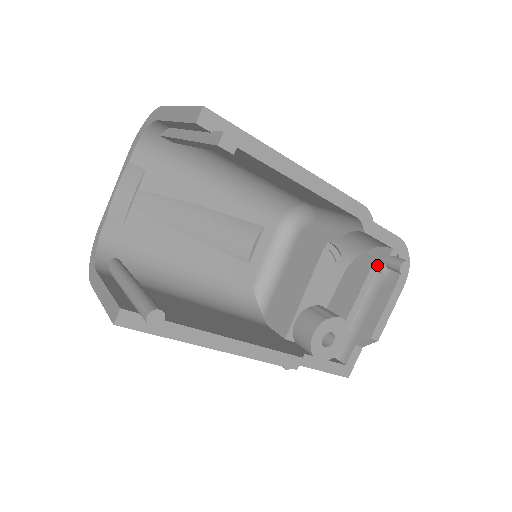
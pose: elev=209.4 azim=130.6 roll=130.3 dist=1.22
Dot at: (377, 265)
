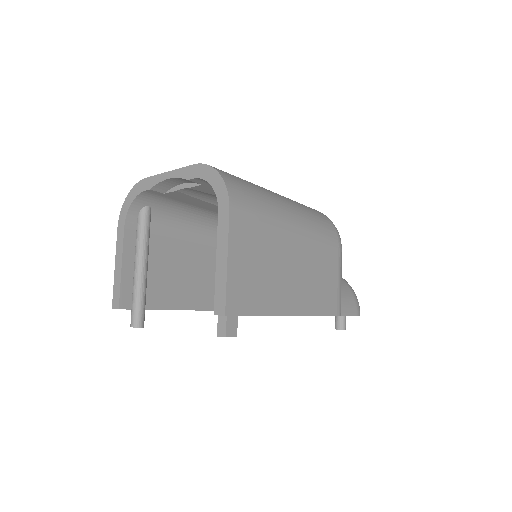
Dot at: occluded
